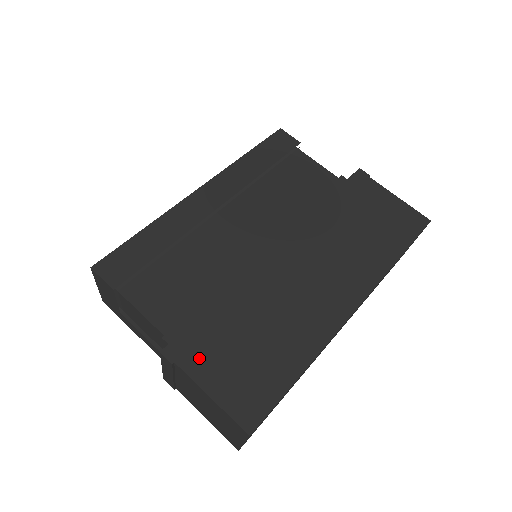
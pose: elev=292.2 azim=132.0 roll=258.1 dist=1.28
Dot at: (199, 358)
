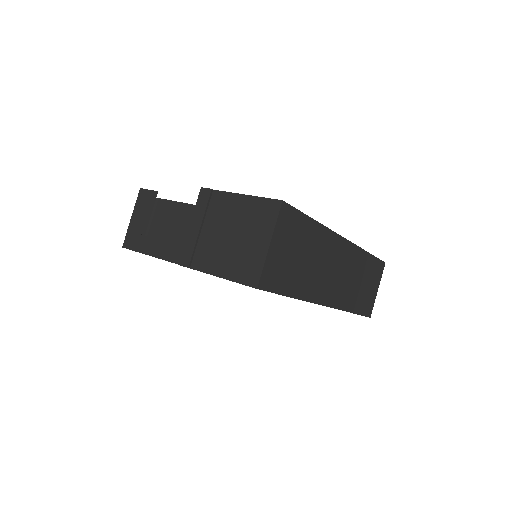
Dot at: occluded
